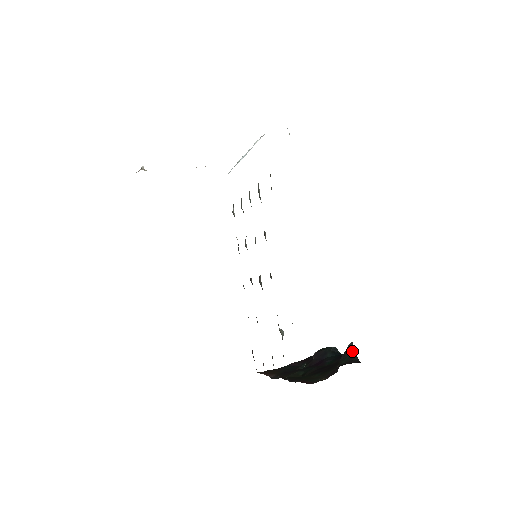
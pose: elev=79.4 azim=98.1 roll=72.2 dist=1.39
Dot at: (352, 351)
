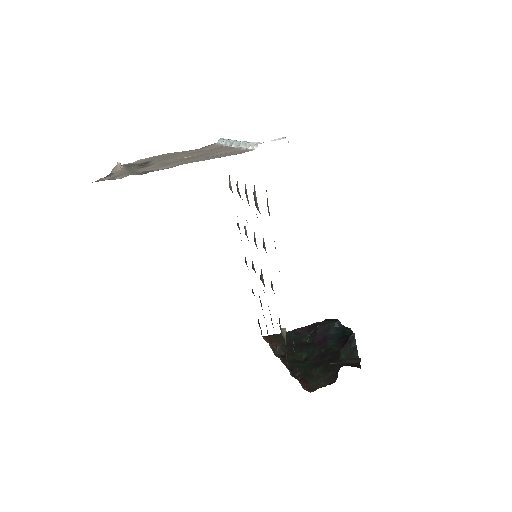
Dot at: (353, 344)
